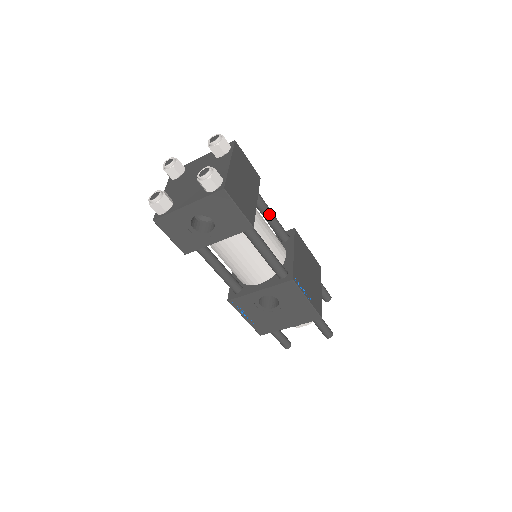
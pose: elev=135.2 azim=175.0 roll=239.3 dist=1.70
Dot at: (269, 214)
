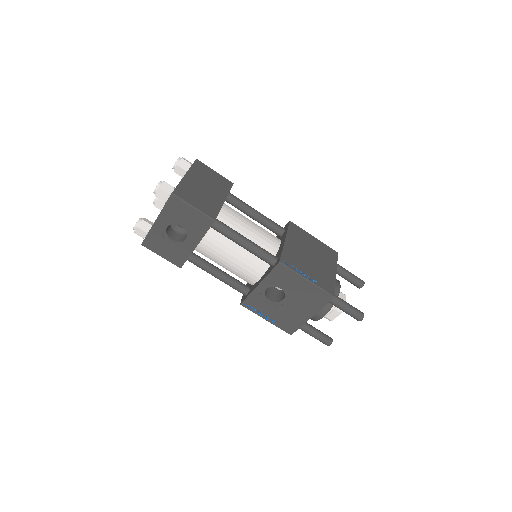
Dot at: (253, 213)
